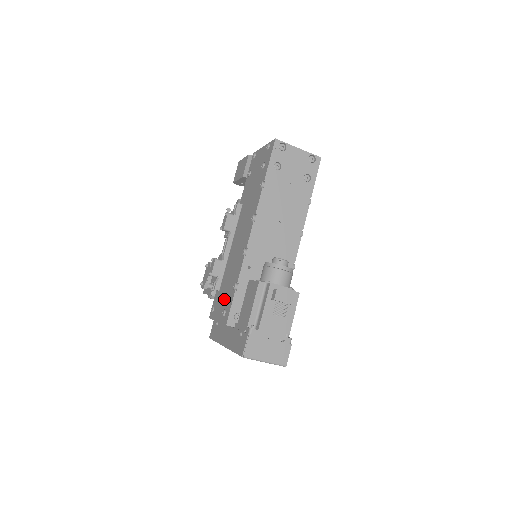
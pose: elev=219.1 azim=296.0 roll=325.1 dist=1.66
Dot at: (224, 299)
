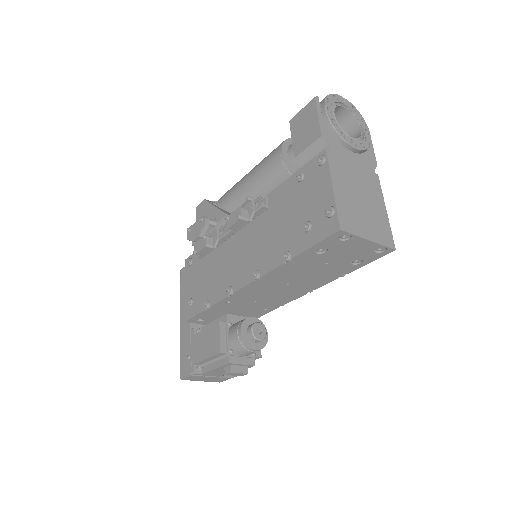
Dot at: (198, 286)
